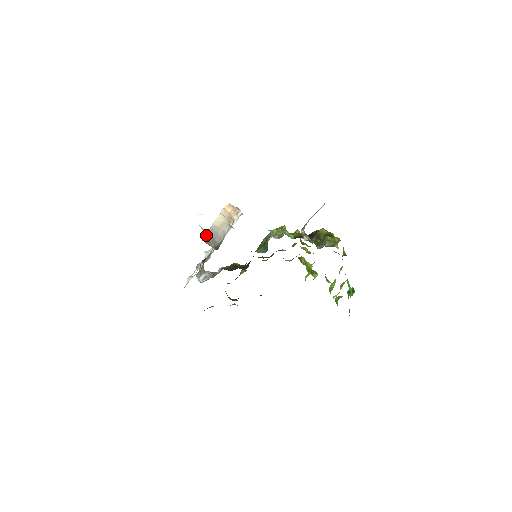
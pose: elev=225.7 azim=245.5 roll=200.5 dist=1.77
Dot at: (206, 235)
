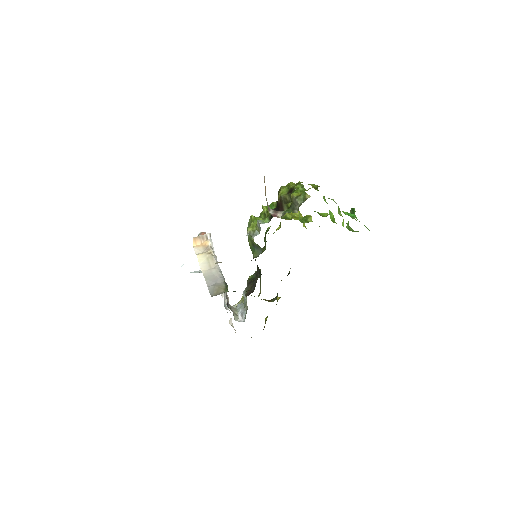
Dot at: (209, 288)
